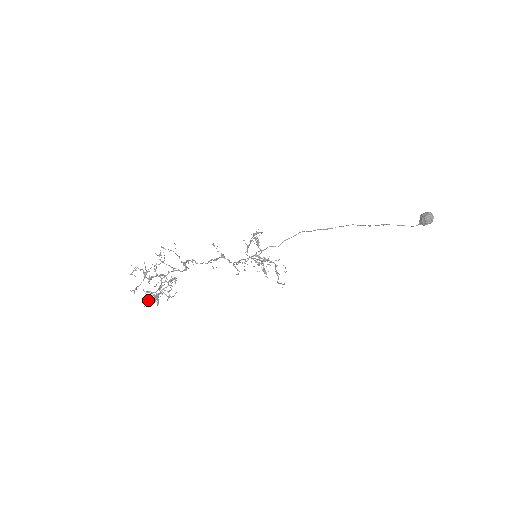
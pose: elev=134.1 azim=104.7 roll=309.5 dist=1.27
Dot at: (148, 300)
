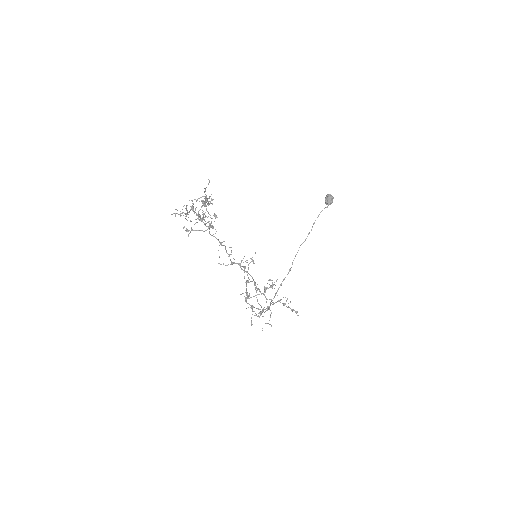
Dot at: (201, 201)
